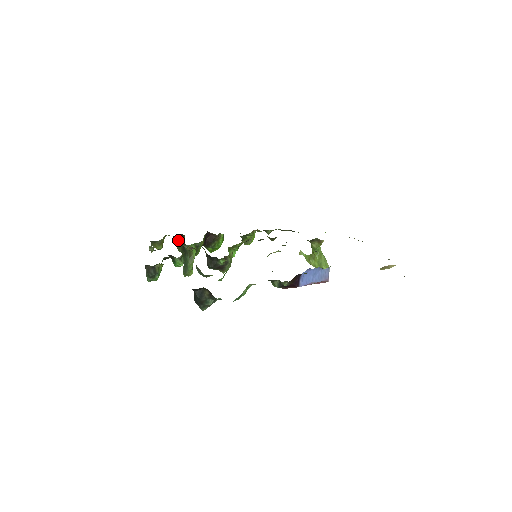
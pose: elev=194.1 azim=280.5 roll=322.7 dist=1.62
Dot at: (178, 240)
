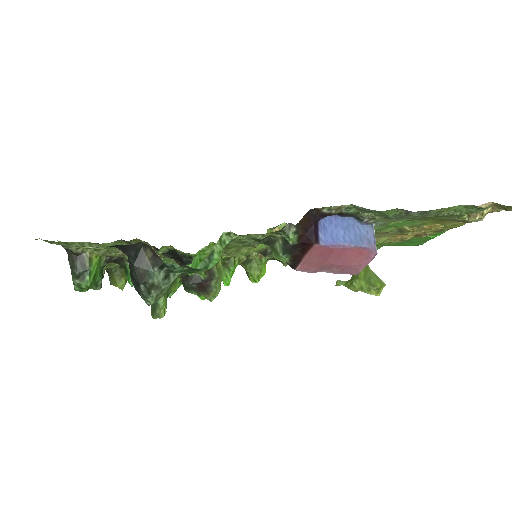
Dot at: occluded
